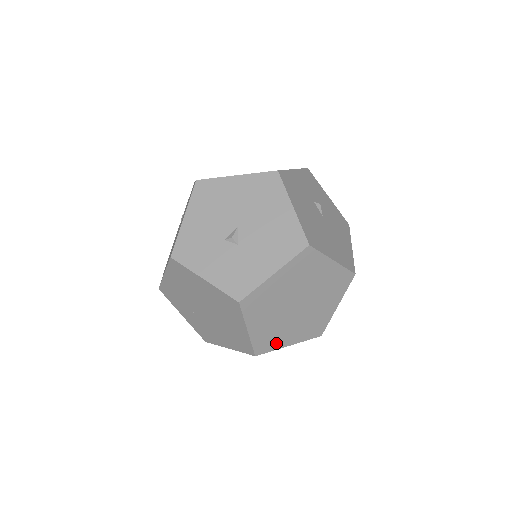
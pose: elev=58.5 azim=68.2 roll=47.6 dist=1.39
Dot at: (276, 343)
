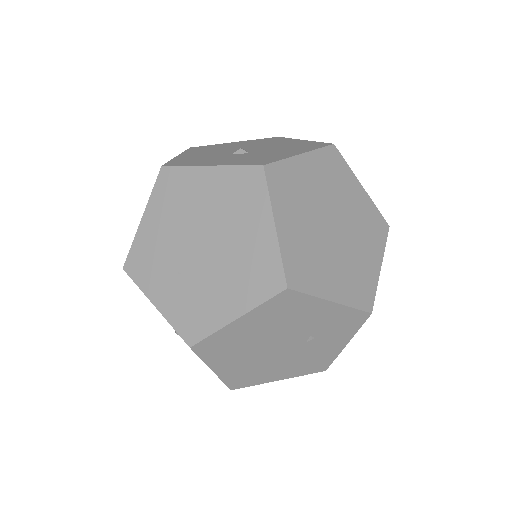
Dot at: (314, 282)
